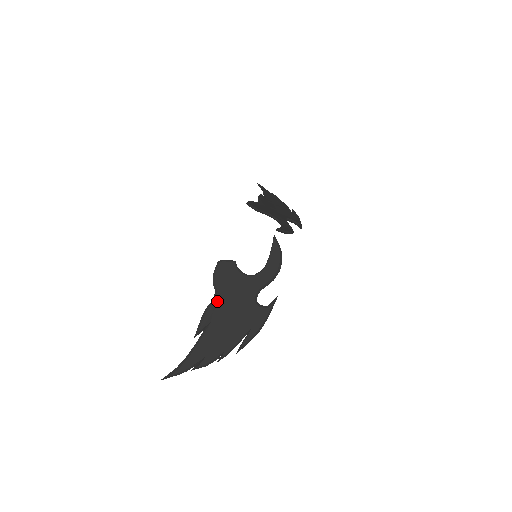
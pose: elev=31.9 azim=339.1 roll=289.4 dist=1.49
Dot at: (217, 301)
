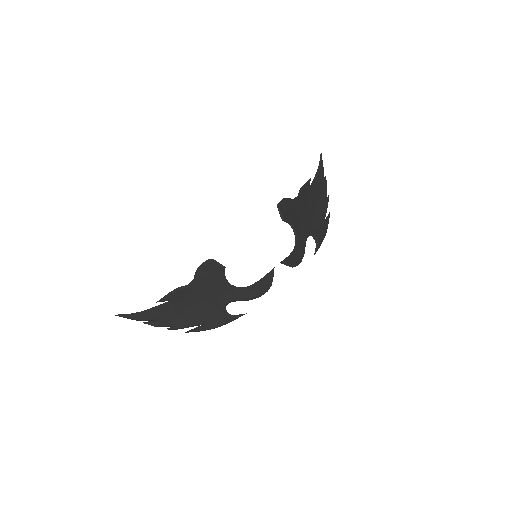
Dot at: (191, 288)
